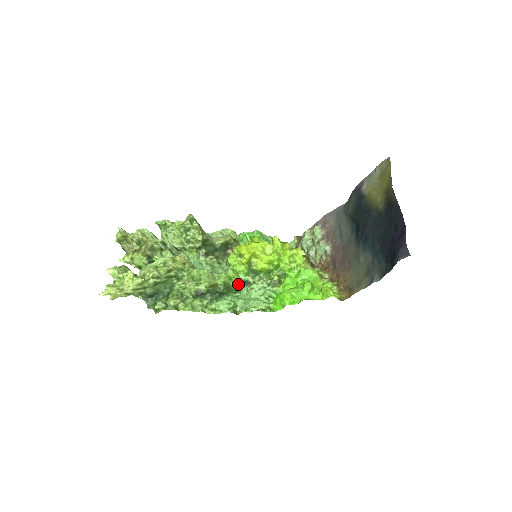
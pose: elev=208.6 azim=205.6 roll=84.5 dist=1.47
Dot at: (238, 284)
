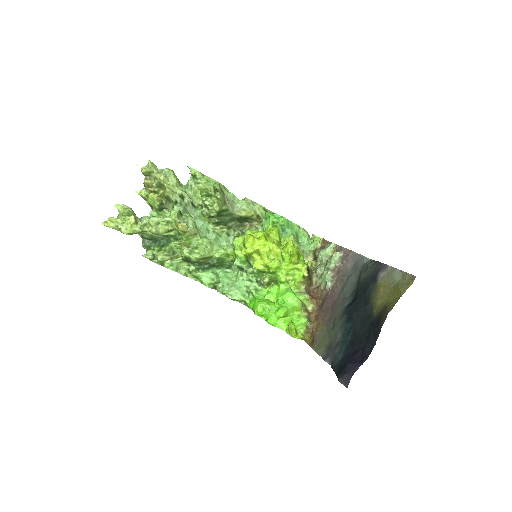
Dot at: occluded
